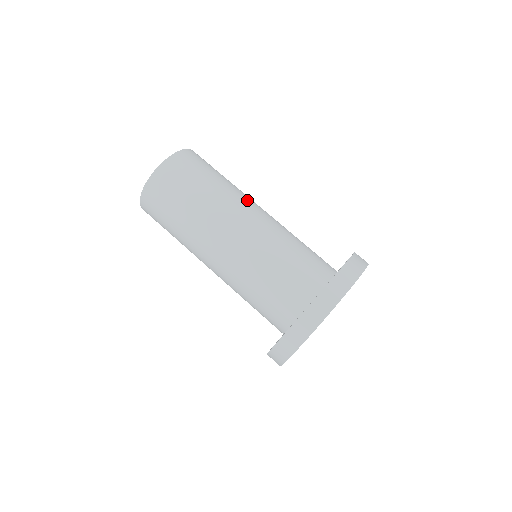
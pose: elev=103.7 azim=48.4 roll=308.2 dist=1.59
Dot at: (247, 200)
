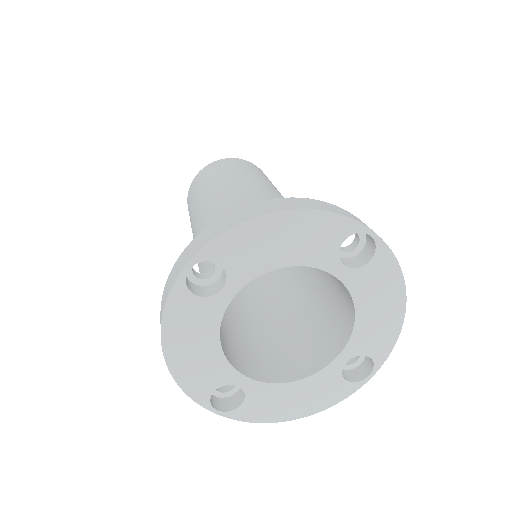
Dot at: (239, 184)
